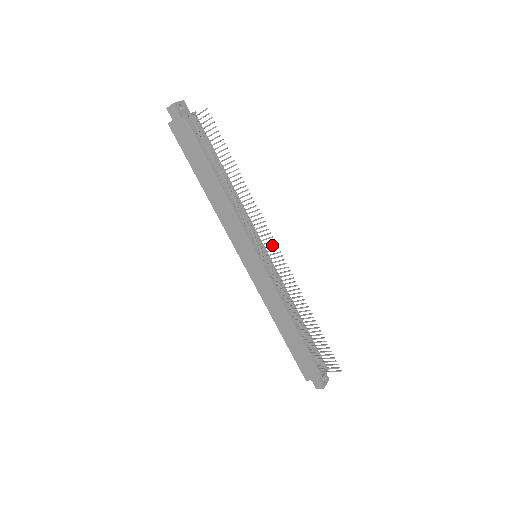
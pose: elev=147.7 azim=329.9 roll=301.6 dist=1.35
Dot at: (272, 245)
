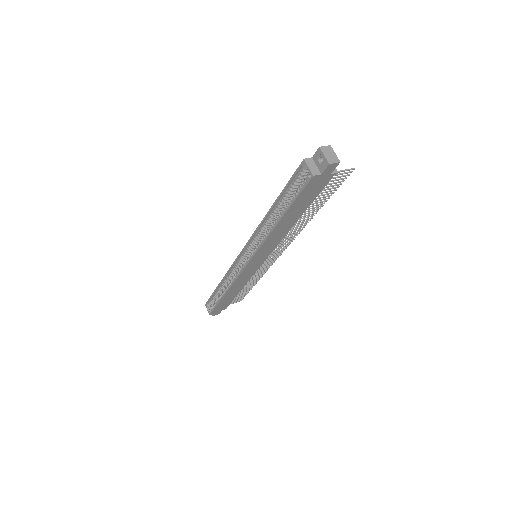
Dot at: (283, 250)
